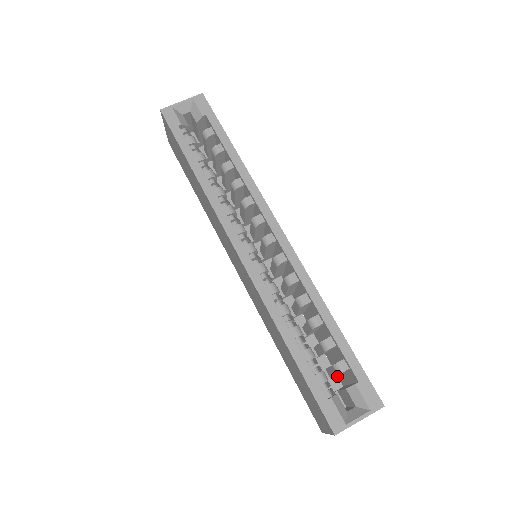
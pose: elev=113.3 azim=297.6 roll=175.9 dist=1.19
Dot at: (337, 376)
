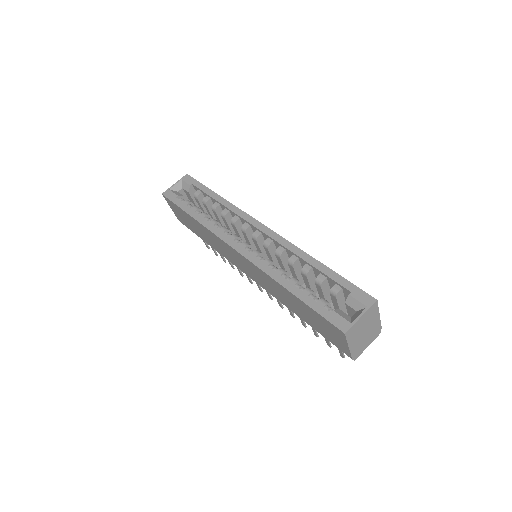
Dot at: occluded
